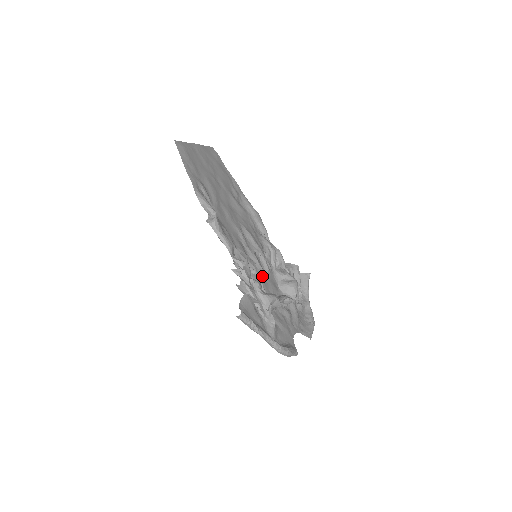
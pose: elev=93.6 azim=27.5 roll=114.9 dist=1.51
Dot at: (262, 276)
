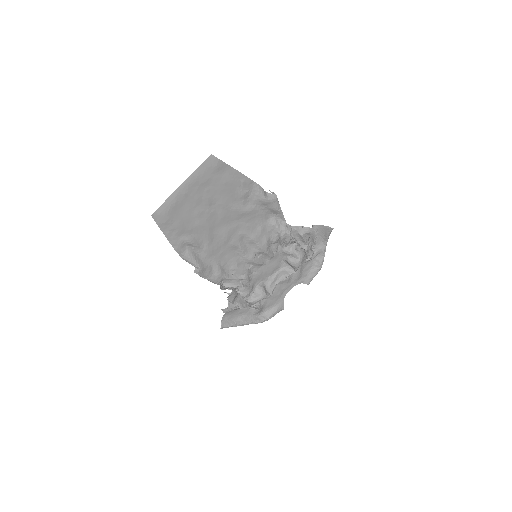
Dot at: (261, 267)
